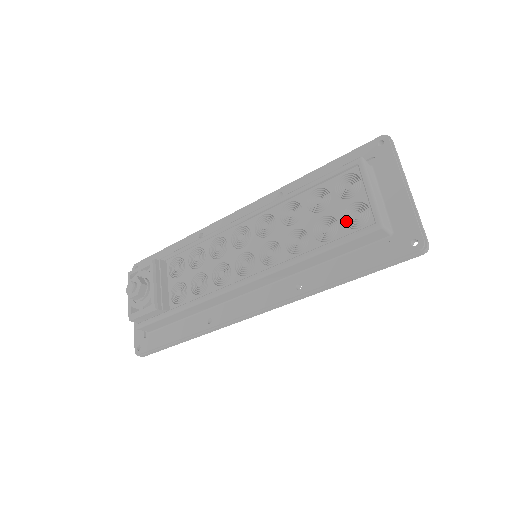
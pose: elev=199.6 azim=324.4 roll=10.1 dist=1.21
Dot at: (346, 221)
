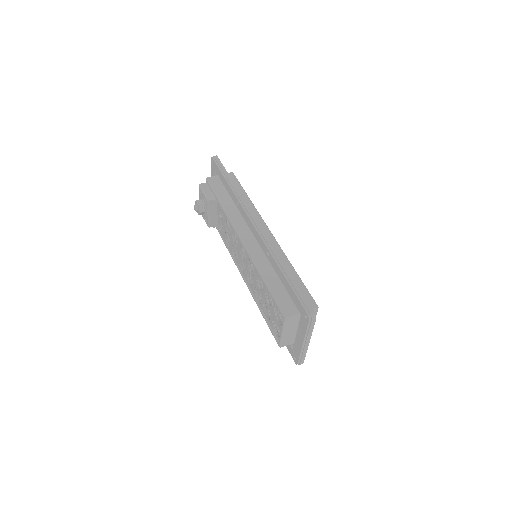
Dot at: (274, 322)
